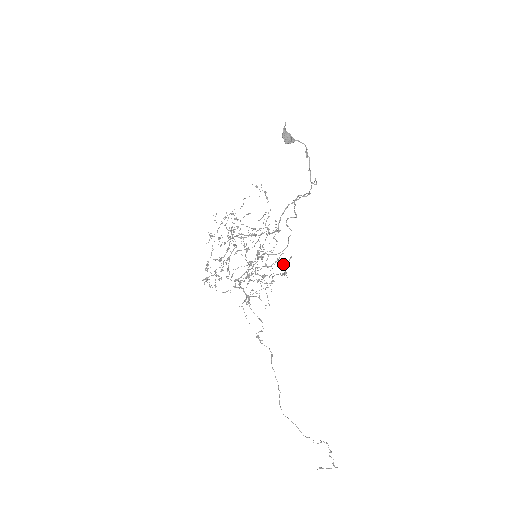
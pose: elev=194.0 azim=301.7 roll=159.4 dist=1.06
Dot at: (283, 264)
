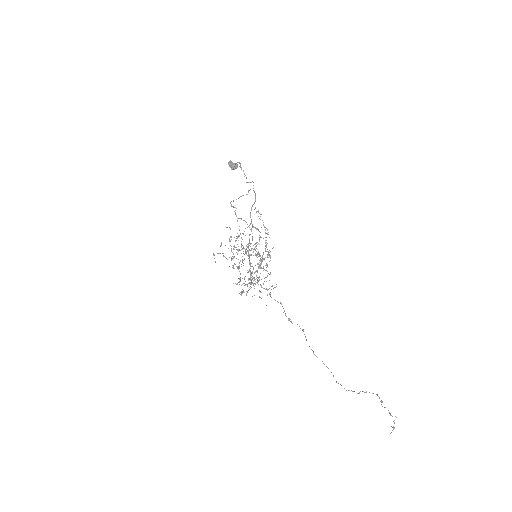
Dot at: occluded
